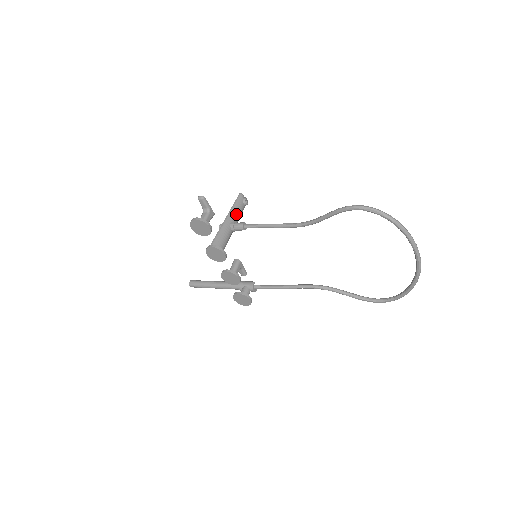
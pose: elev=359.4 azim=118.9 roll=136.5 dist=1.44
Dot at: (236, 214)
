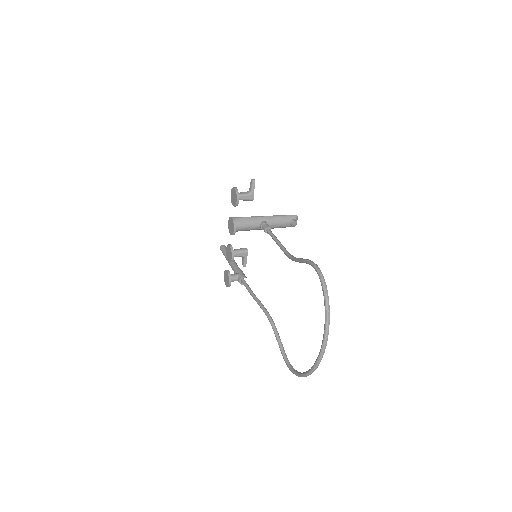
Dot at: (276, 221)
